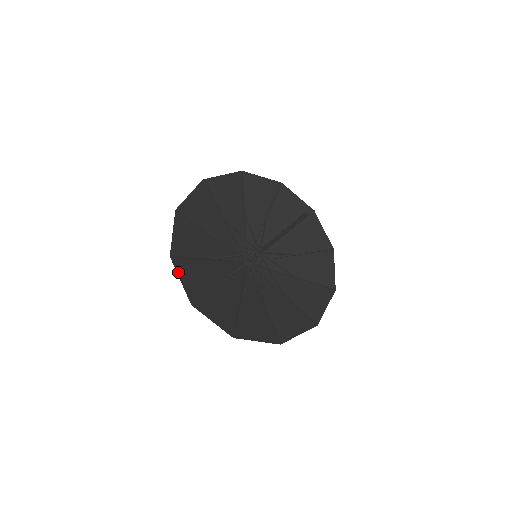
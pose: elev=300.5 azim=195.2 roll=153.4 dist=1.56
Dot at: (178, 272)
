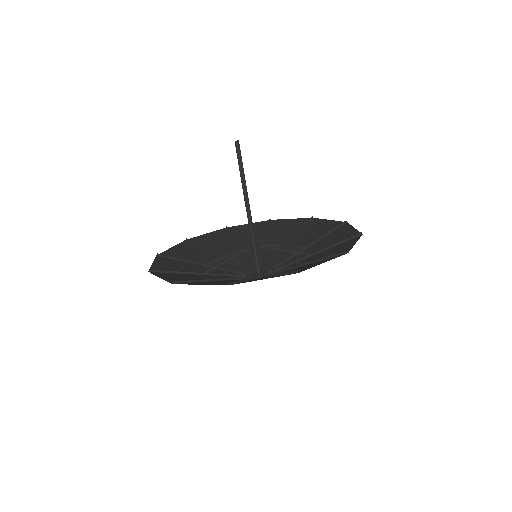
Dot at: (178, 245)
